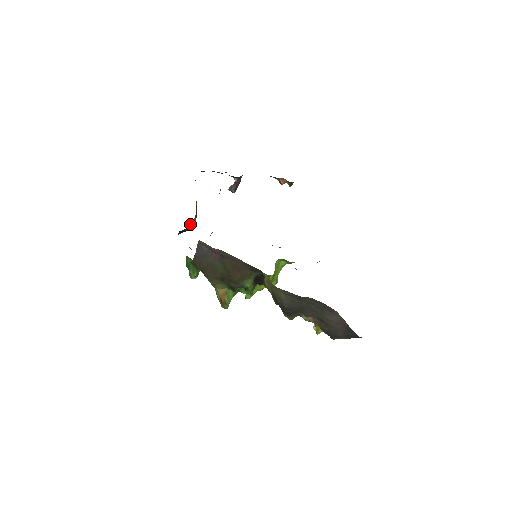
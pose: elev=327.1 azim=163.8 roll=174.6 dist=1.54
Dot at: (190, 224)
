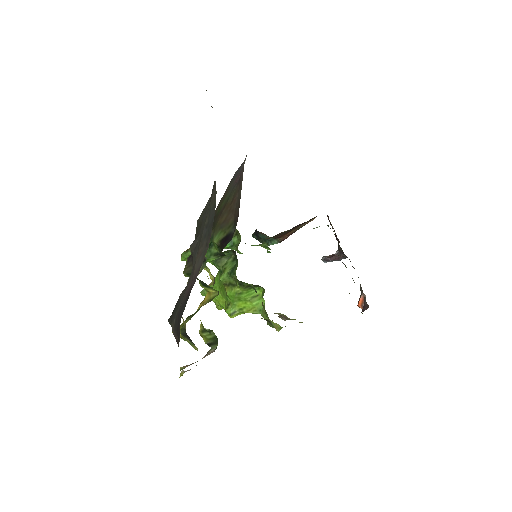
Dot at: (268, 239)
